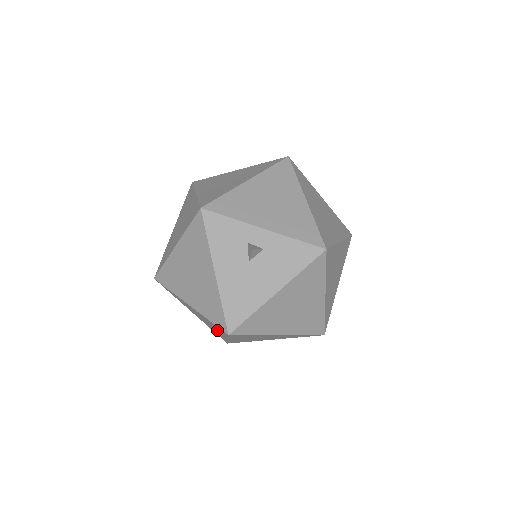
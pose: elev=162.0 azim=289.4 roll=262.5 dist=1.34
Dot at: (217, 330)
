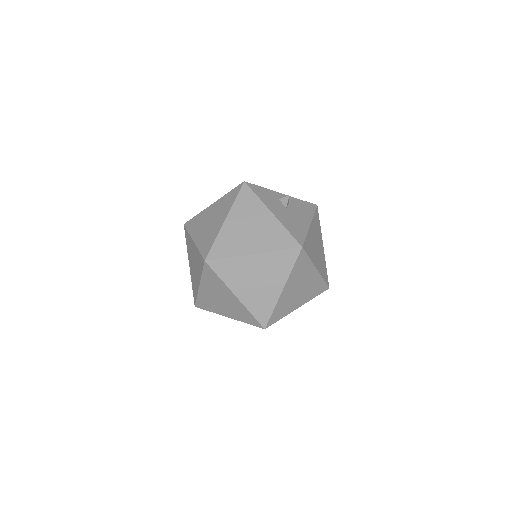
Dot at: (275, 279)
